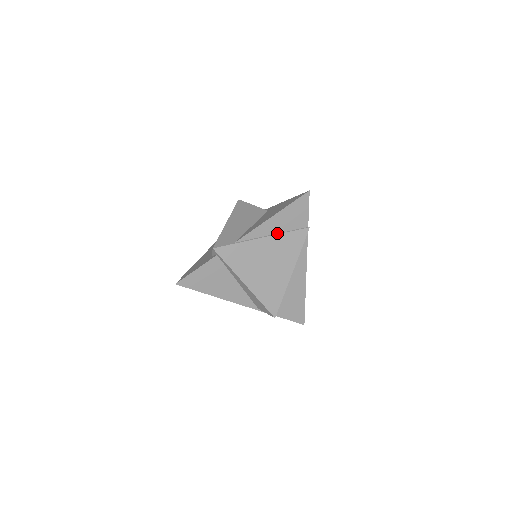
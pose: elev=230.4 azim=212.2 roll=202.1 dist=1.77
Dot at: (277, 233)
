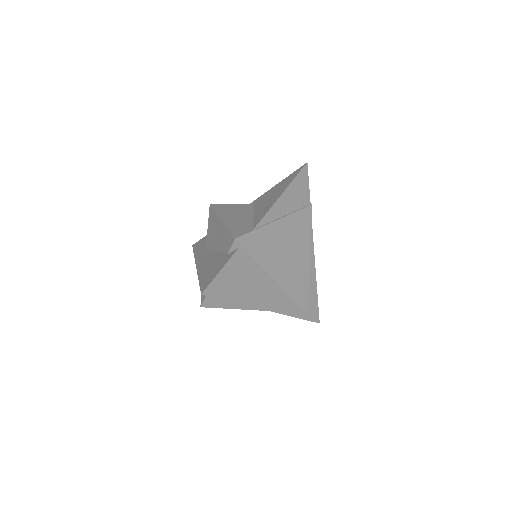
Dot at: (287, 214)
